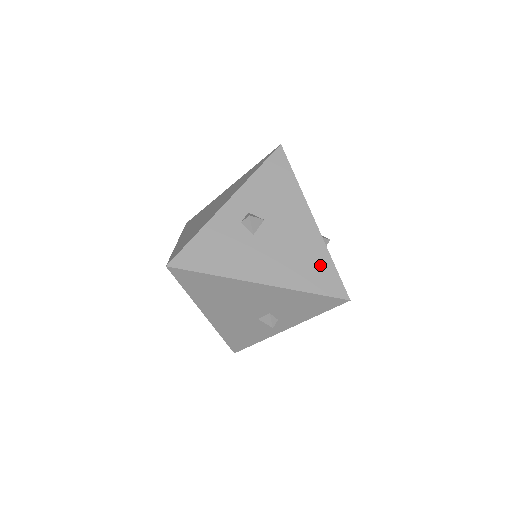
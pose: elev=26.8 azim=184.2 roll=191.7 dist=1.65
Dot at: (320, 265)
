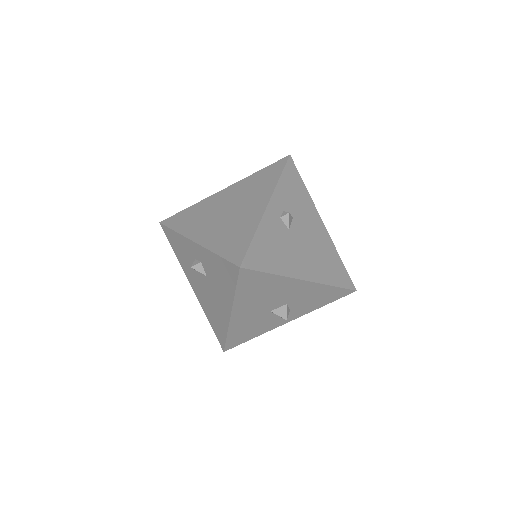
Dot at: (220, 327)
